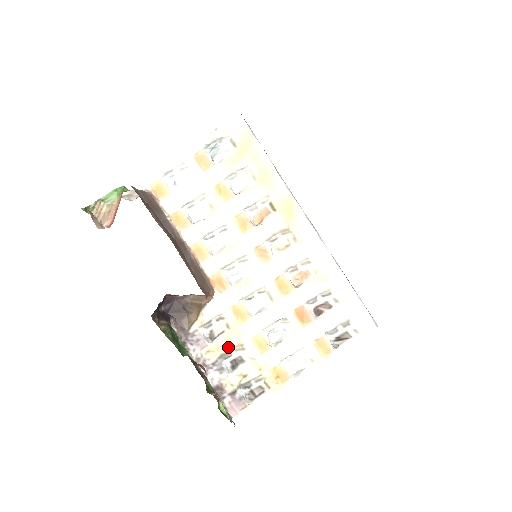
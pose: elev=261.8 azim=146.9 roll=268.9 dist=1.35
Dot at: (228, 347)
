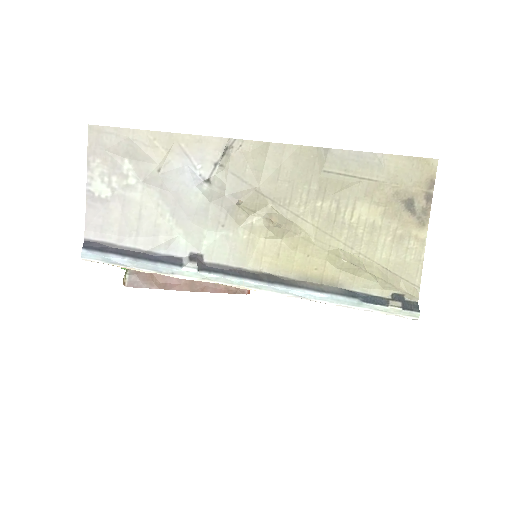
Dot at: occluded
